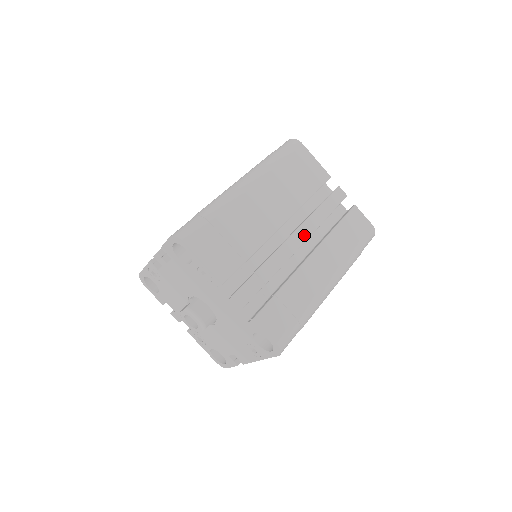
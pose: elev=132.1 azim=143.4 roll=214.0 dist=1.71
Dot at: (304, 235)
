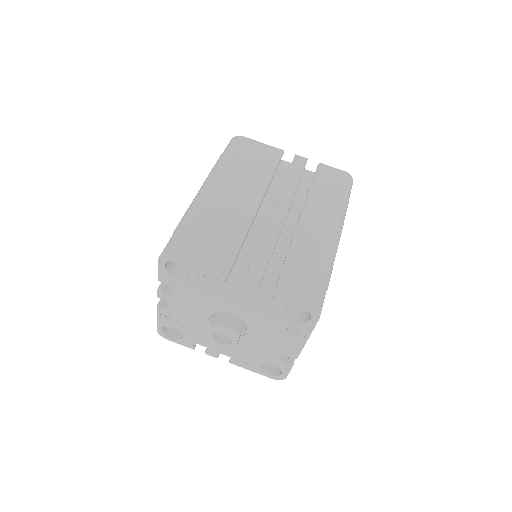
Dot at: (285, 204)
